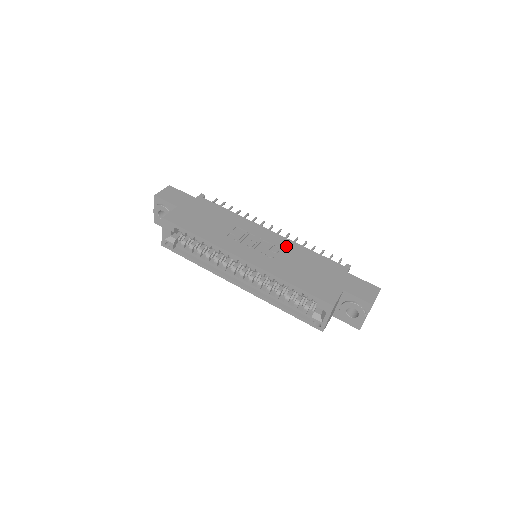
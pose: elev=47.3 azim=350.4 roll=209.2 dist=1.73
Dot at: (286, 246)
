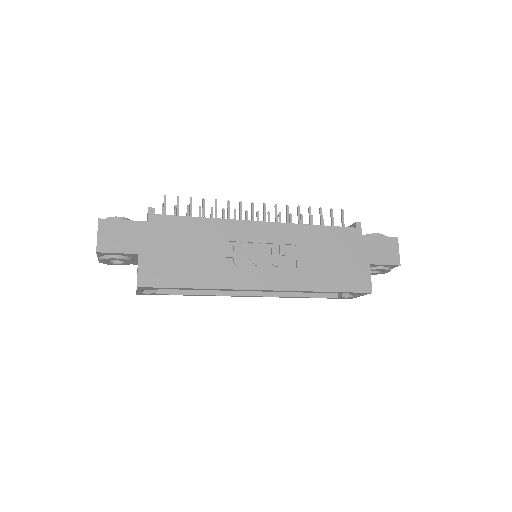
Dot at: (291, 237)
